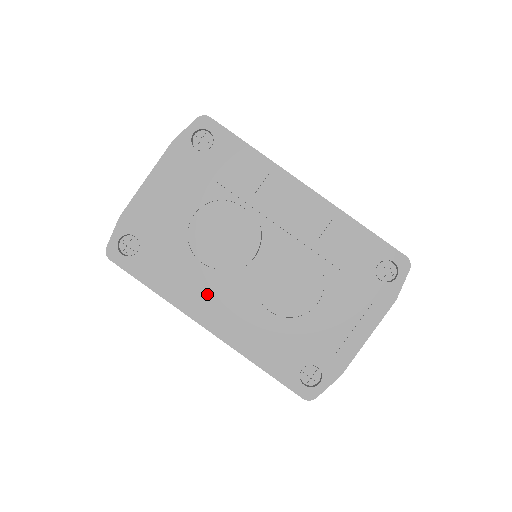
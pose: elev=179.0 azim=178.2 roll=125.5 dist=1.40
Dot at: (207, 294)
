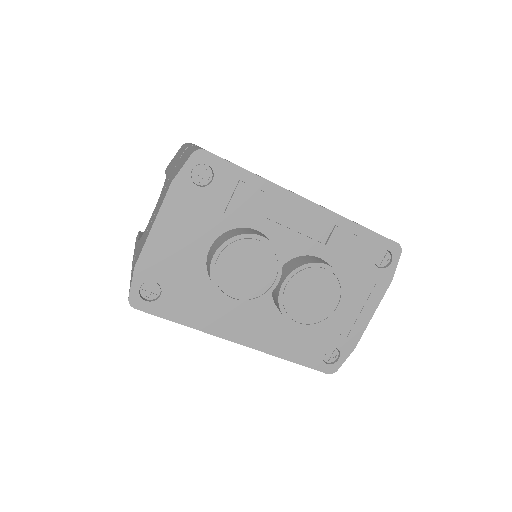
Dot at: (234, 315)
